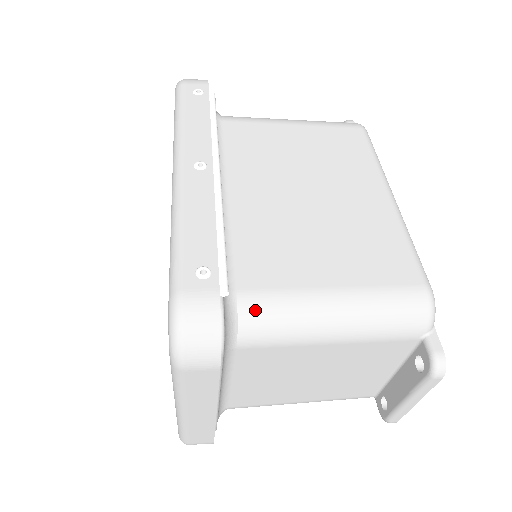
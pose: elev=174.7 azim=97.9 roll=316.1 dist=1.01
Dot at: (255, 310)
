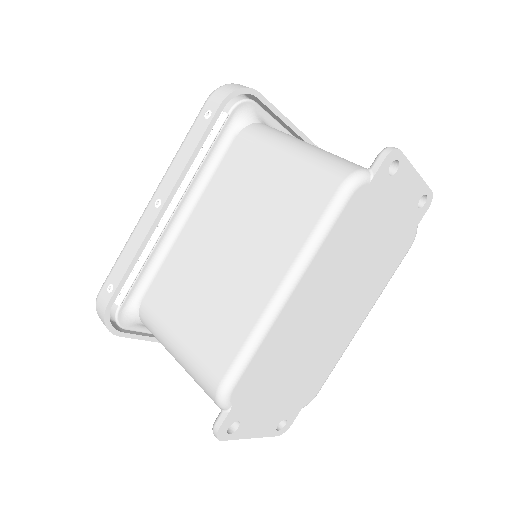
Dot at: (144, 318)
